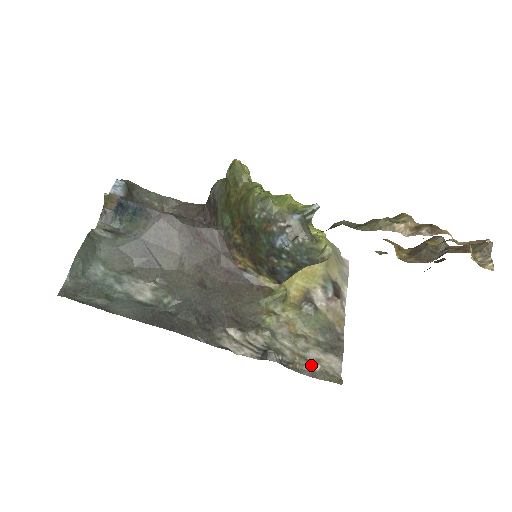
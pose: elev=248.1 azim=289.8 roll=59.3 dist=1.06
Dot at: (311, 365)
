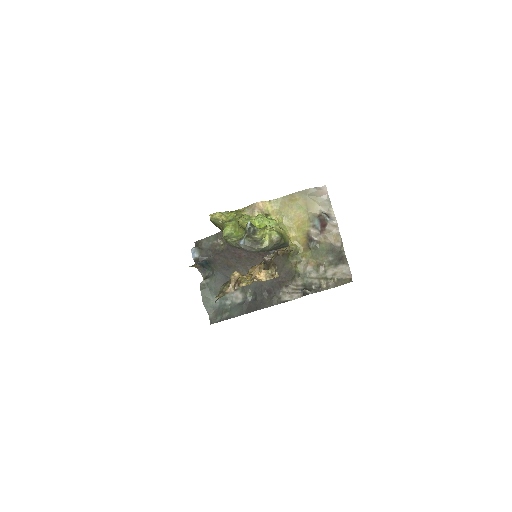
Dot at: (331, 280)
